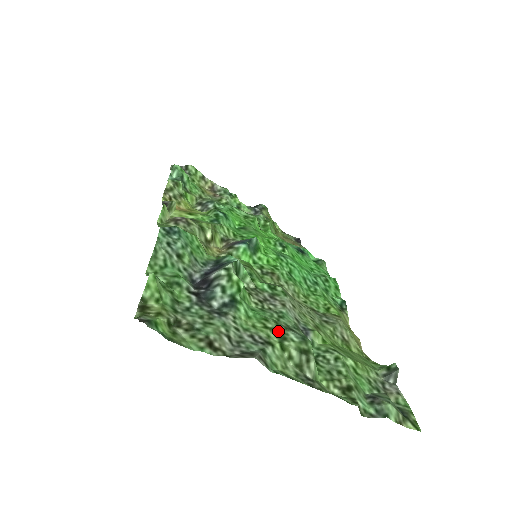
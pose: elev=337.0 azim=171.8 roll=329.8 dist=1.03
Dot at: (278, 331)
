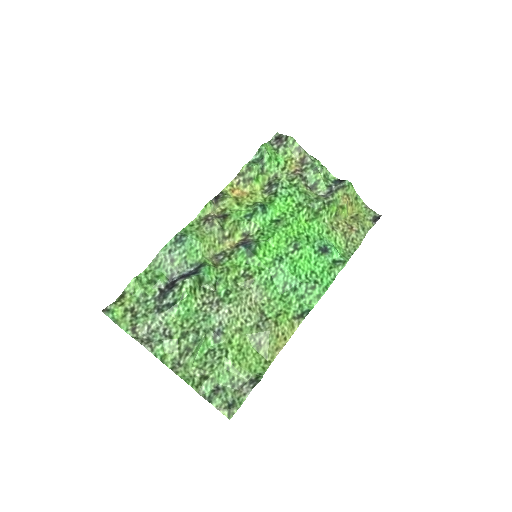
Dot at: (186, 331)
